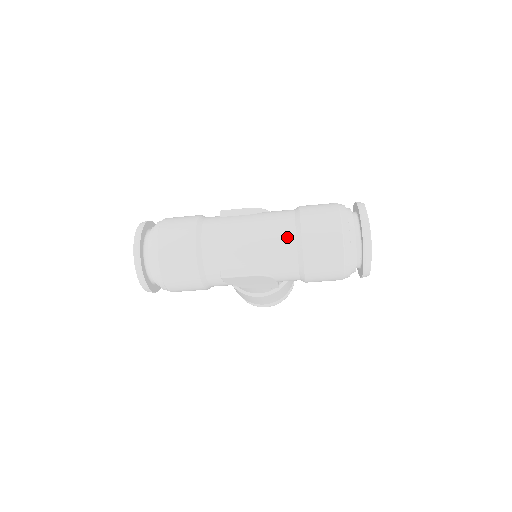
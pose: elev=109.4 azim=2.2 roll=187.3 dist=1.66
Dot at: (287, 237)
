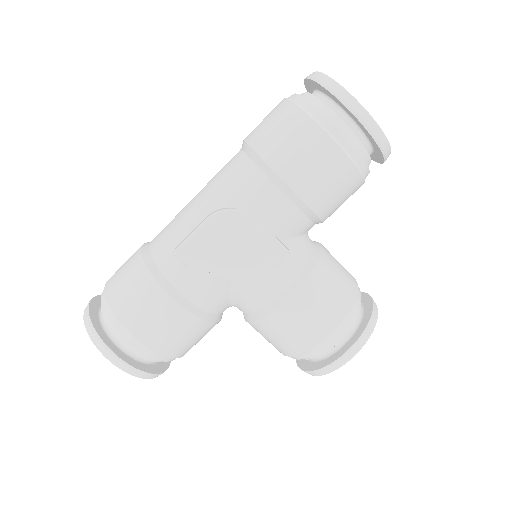
Dot at: (232, 159)
